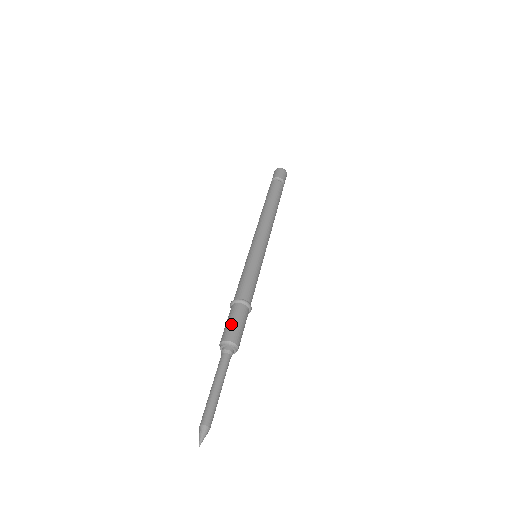
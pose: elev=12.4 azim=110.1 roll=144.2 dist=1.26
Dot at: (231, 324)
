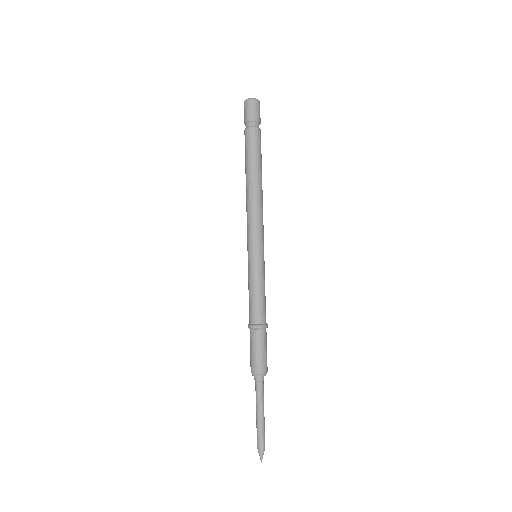
Dot at: (259, 355)
